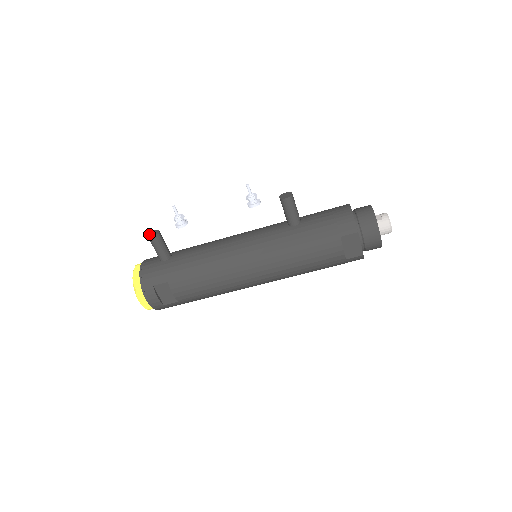
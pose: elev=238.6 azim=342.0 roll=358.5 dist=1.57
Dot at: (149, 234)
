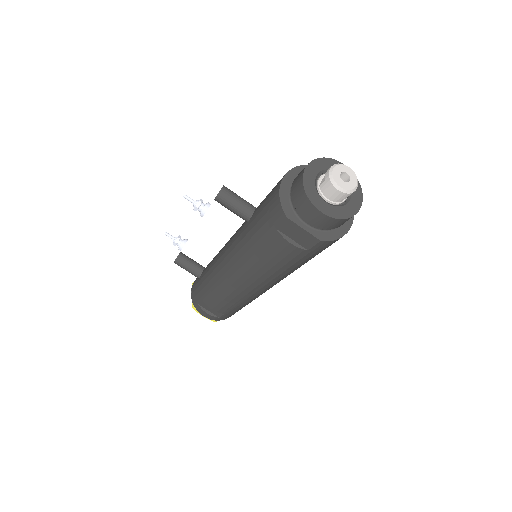
Dot at: occluded
